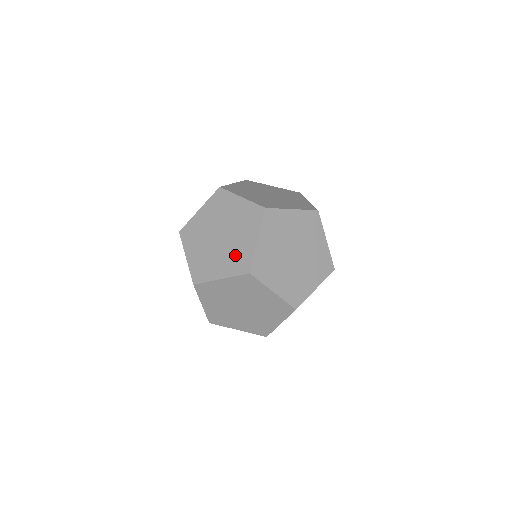
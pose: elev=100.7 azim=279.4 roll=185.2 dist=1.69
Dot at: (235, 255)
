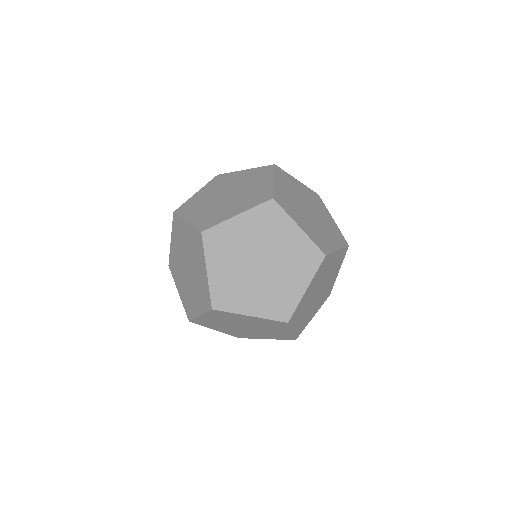
Dot at: occluded
